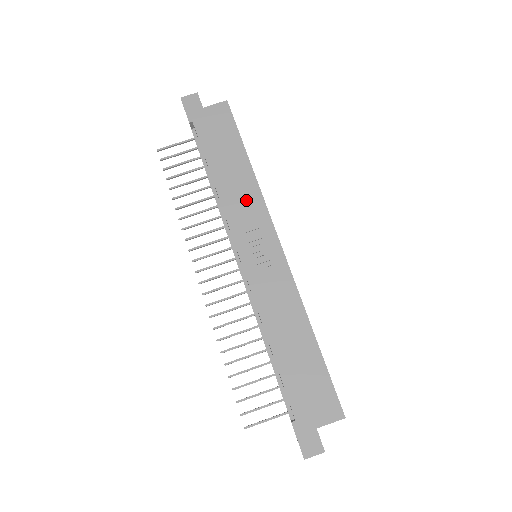
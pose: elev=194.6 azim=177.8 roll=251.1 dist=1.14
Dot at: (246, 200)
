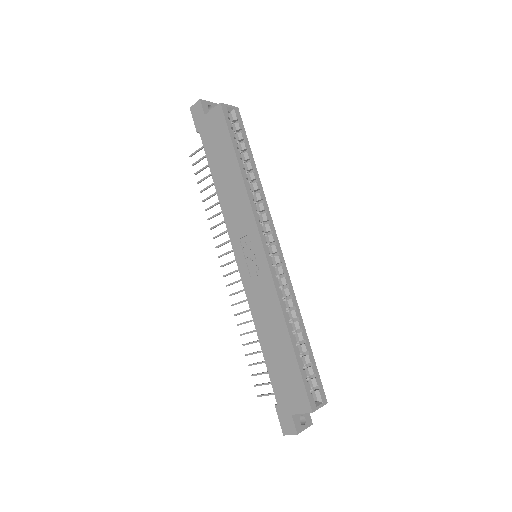
Dot at: (238, 207)
